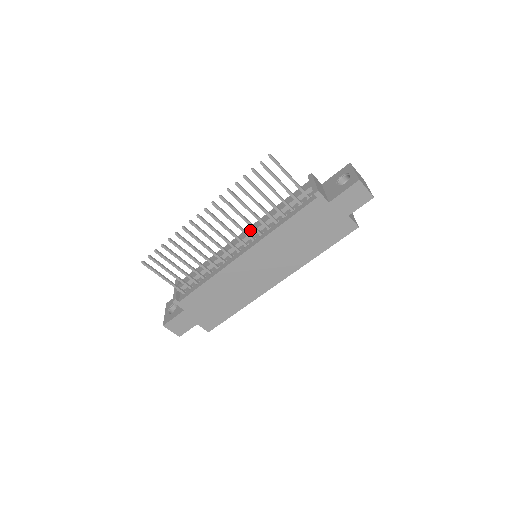
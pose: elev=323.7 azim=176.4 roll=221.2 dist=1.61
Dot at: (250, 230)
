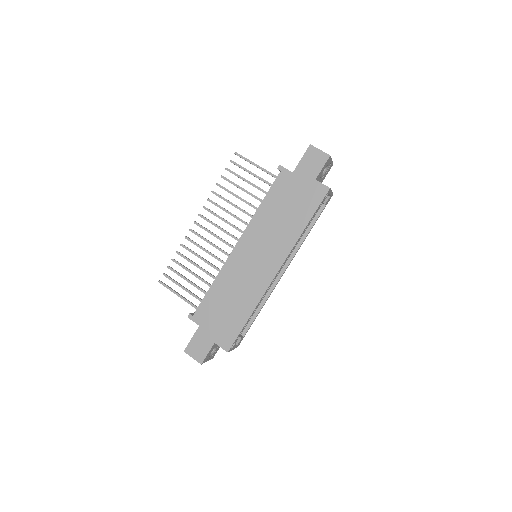
Dot at: occluded
